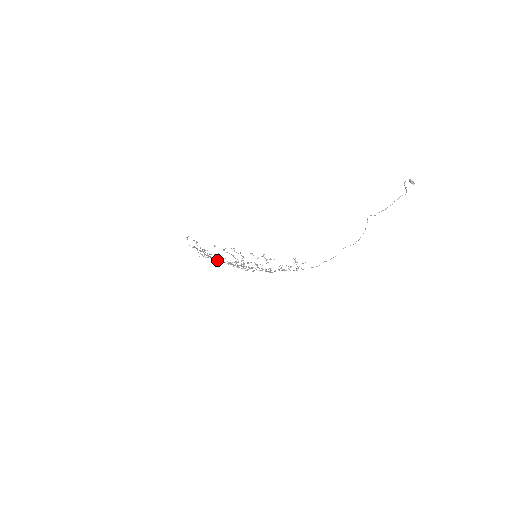
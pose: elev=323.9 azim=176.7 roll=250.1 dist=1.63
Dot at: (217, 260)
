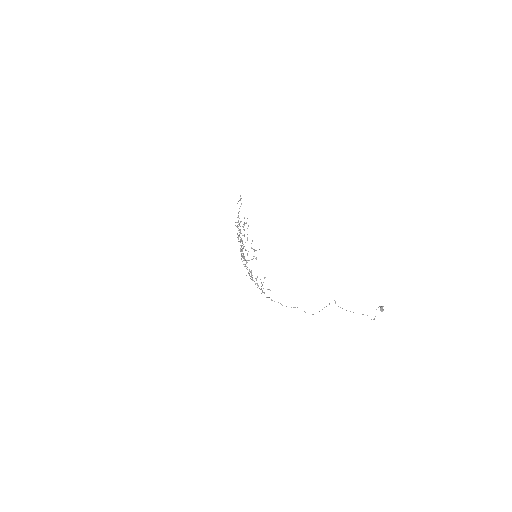
Dot at: occluded
